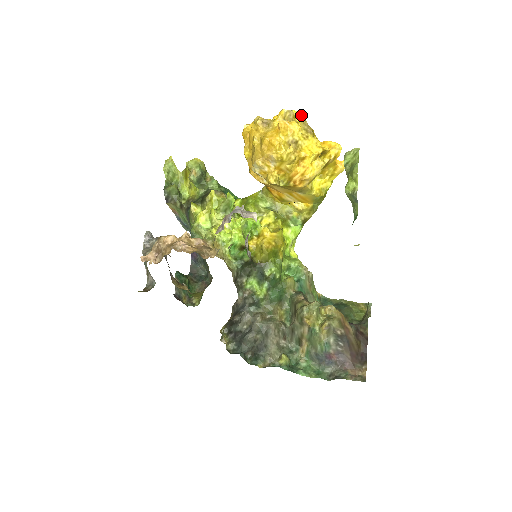
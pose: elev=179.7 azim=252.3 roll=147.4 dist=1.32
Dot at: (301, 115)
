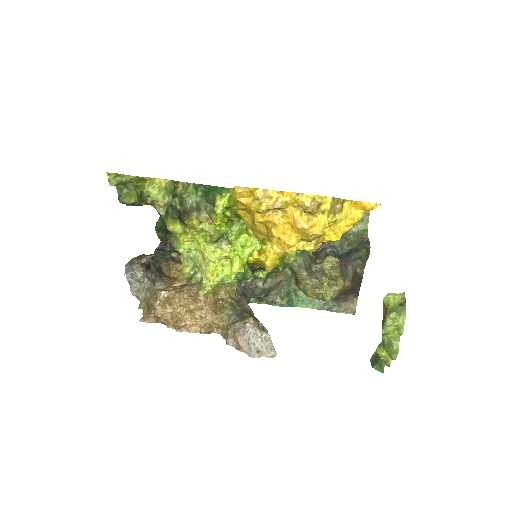
Dot at: (329, 198)
